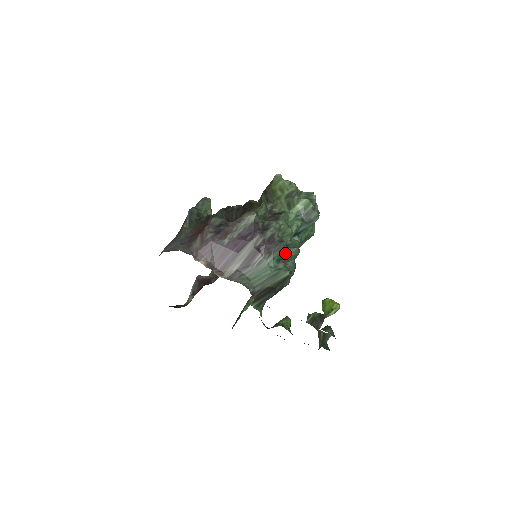
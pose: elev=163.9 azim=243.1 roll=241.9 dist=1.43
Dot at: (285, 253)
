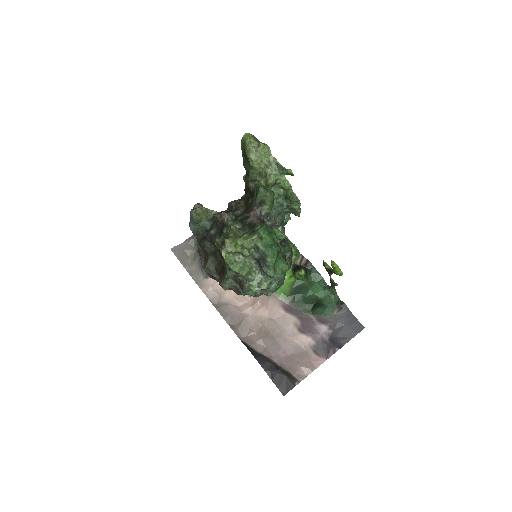
Dot at: (264, 294)
